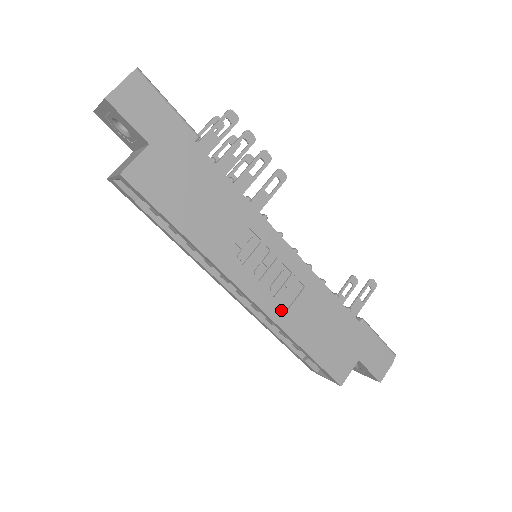
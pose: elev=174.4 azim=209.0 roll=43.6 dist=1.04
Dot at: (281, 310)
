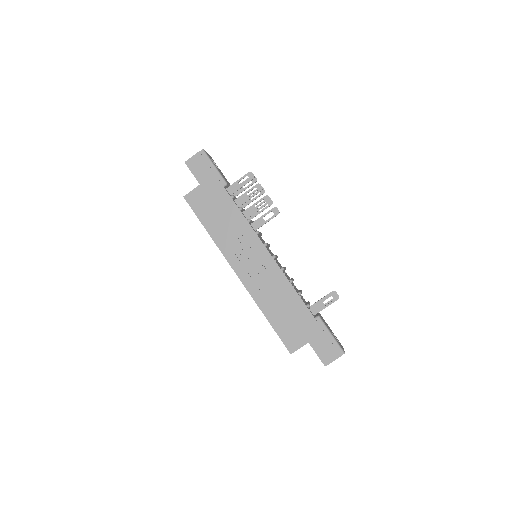
Dot at: (256, 288)
